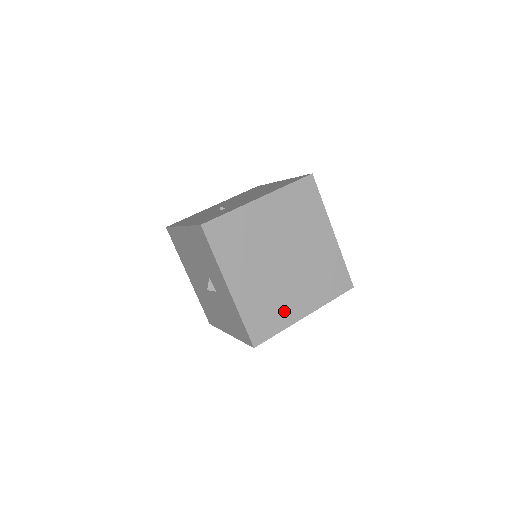
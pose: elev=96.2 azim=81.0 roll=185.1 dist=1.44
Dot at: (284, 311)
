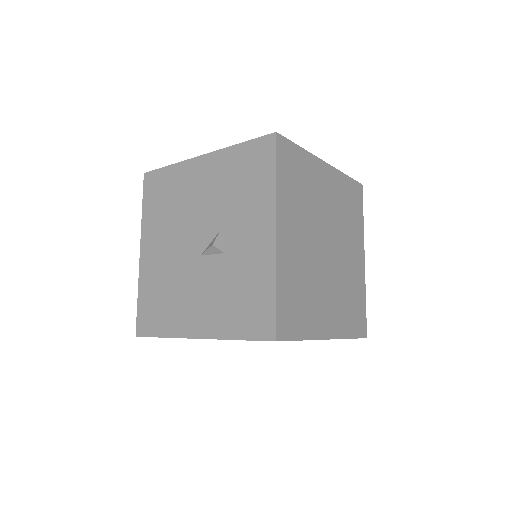
Dot at: (313, 314)
